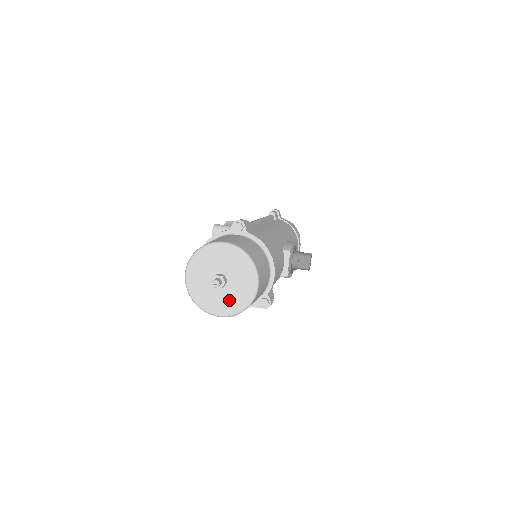
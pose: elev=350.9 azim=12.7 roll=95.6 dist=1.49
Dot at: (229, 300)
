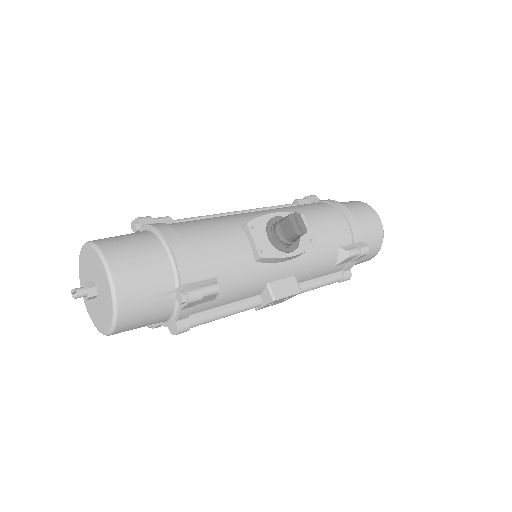
Dot at: (105, 308)
